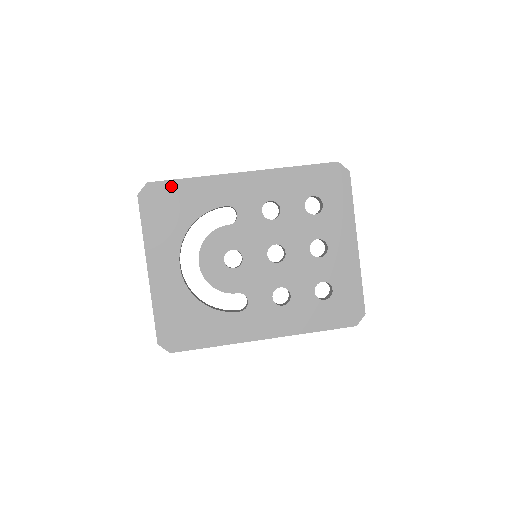
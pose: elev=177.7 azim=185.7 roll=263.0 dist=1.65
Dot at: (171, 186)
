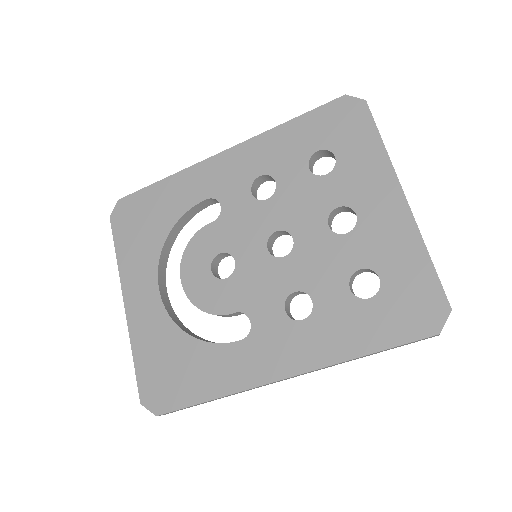
Dot at: (143, 196)
